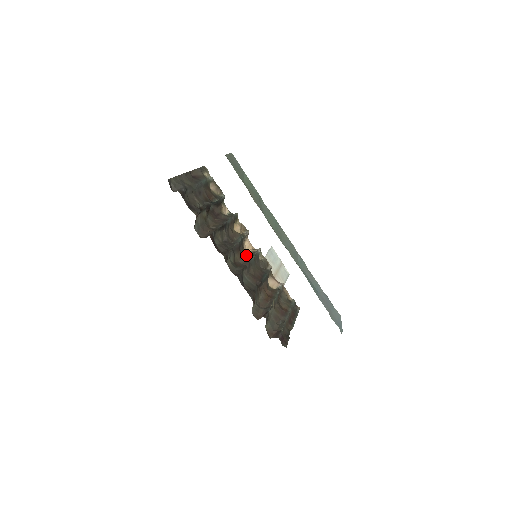
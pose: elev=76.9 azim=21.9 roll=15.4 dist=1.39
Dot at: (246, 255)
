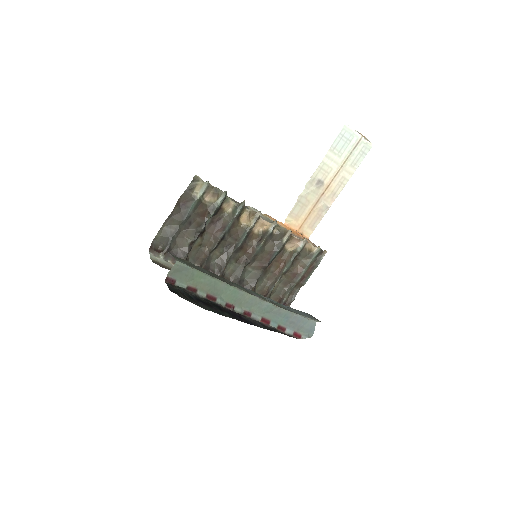
Dot at: (255, 241)
